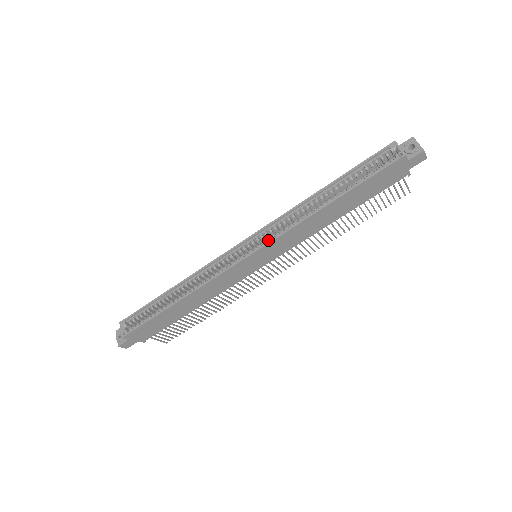
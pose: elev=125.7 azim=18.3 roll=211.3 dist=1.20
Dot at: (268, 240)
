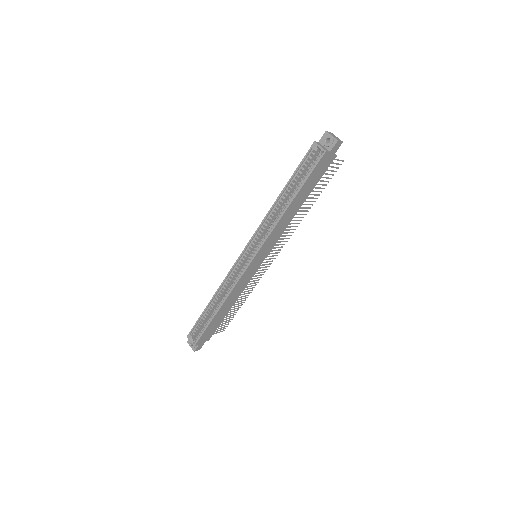
Dot at: (259, 246)
